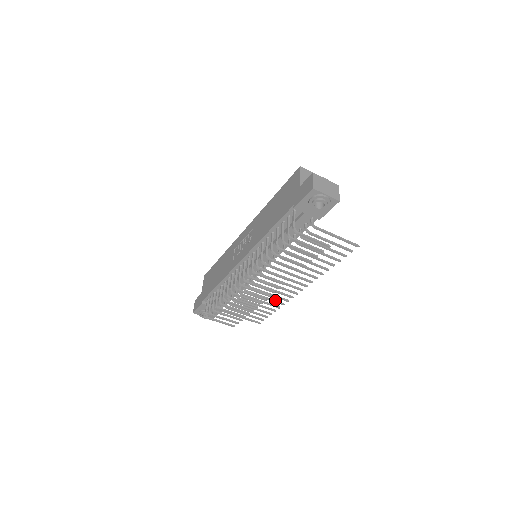
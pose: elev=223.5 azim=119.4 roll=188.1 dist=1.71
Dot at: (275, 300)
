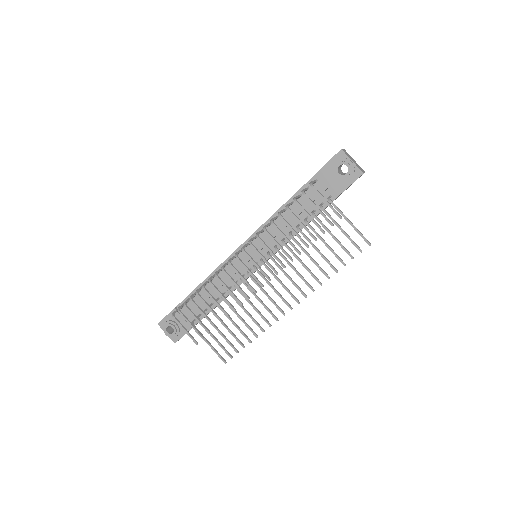
Dot at: (256, 321)
